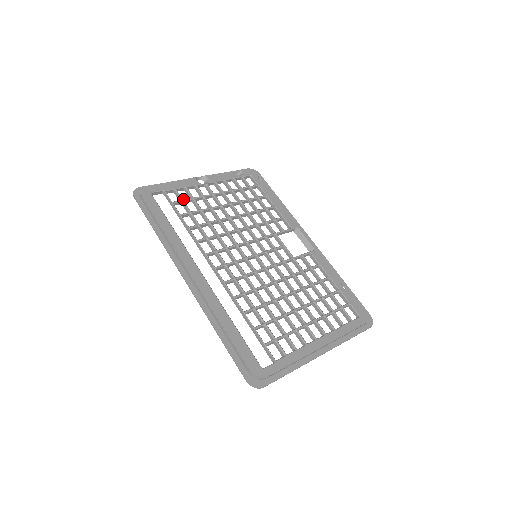
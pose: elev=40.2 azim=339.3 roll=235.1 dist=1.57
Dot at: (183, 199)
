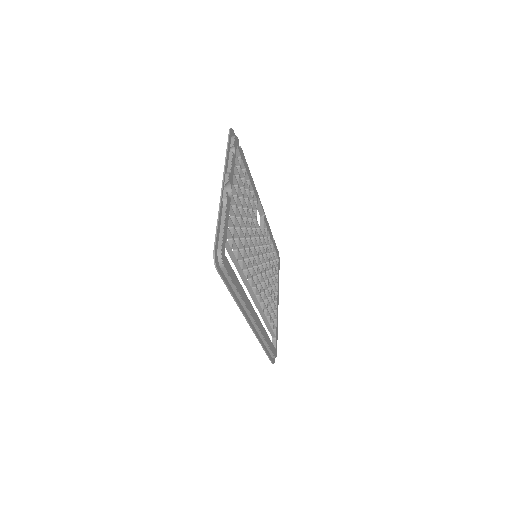
Dot at: (233, 237)
